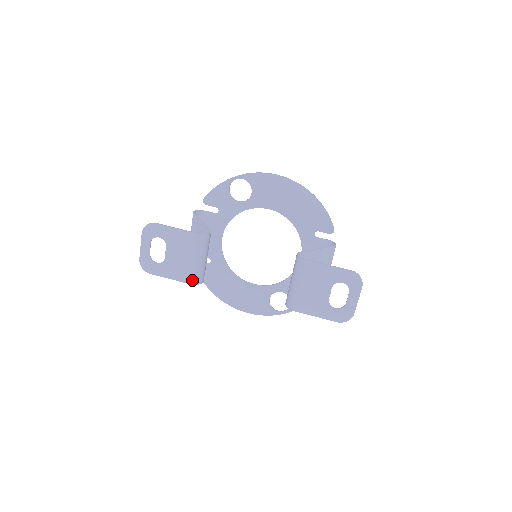
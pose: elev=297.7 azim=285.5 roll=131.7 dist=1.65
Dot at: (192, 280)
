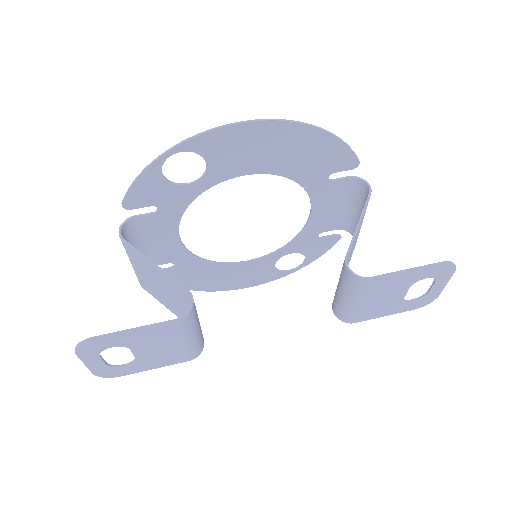
Dot at: (192, 356)
